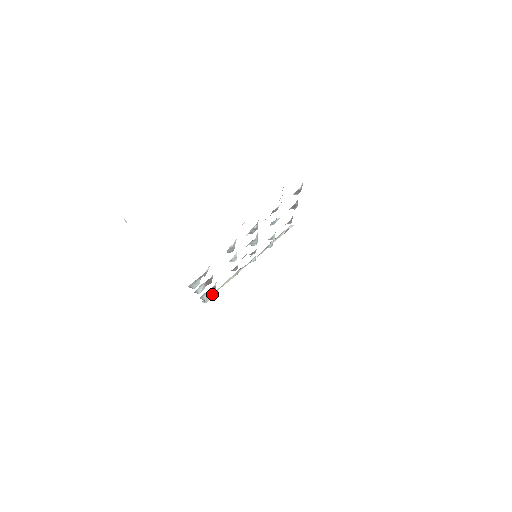
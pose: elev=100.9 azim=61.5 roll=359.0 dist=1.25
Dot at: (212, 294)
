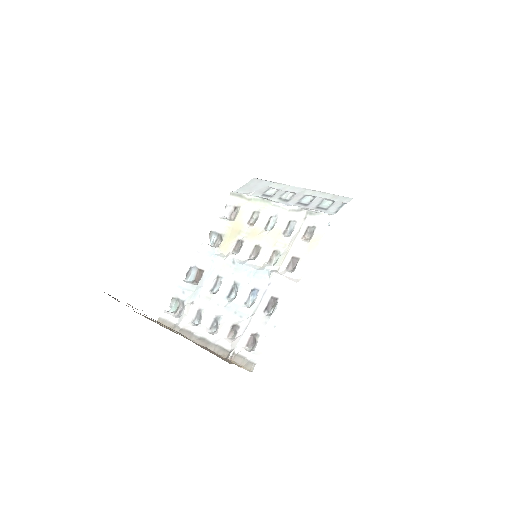
Dot at: (234, 207)
